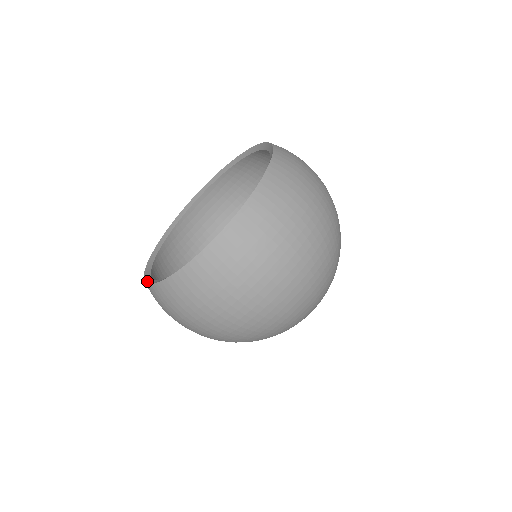
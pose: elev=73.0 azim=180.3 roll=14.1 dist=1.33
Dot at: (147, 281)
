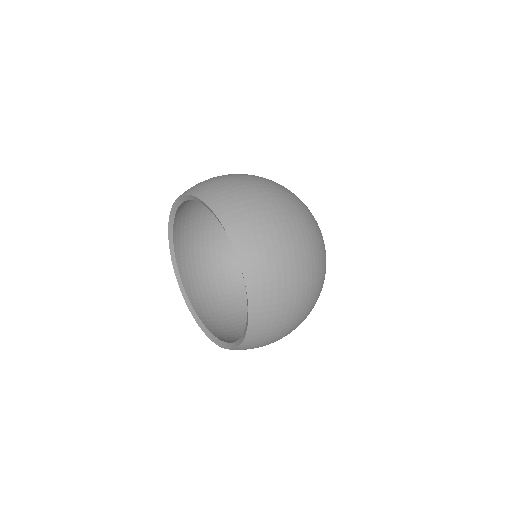
Dot at: (201, 328)
